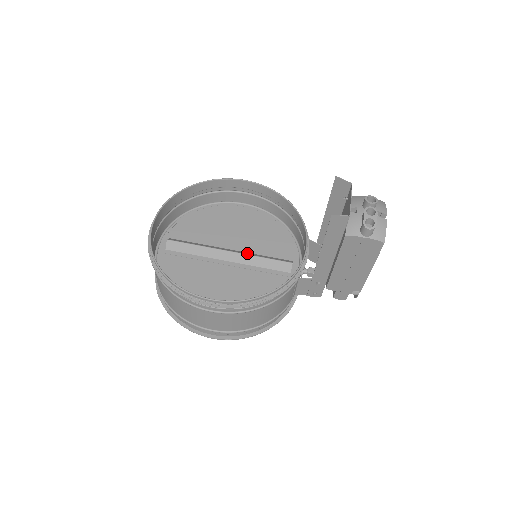
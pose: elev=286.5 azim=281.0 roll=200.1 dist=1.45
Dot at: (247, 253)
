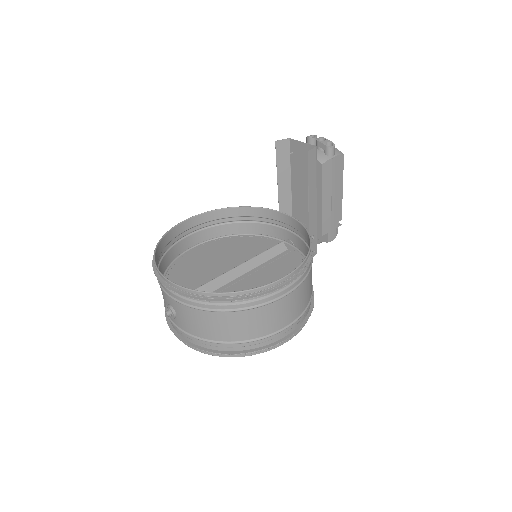
Dot at: occluded
